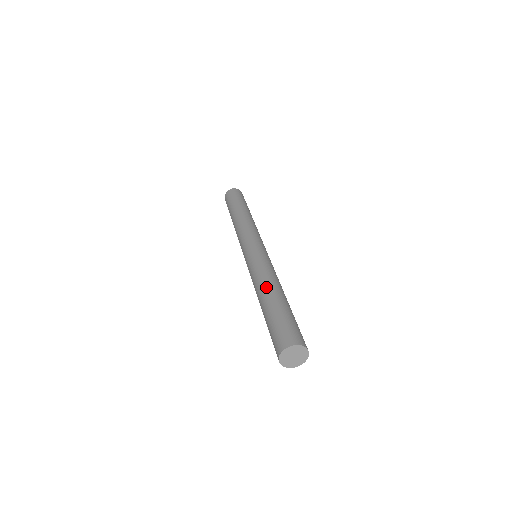
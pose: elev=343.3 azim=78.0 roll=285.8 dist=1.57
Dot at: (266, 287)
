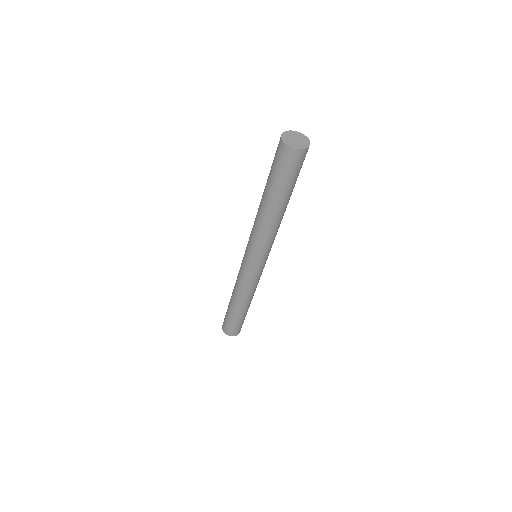
Dot at: occluded
